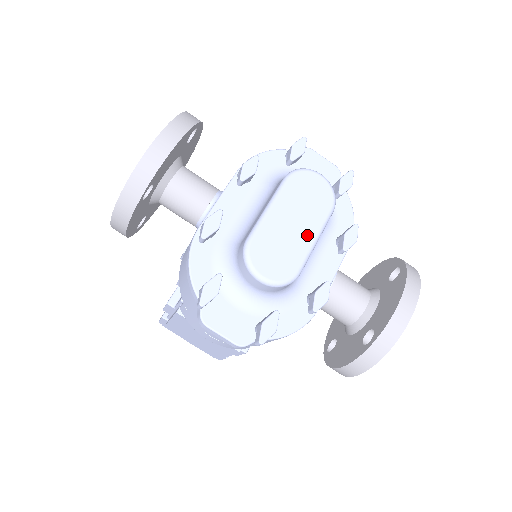
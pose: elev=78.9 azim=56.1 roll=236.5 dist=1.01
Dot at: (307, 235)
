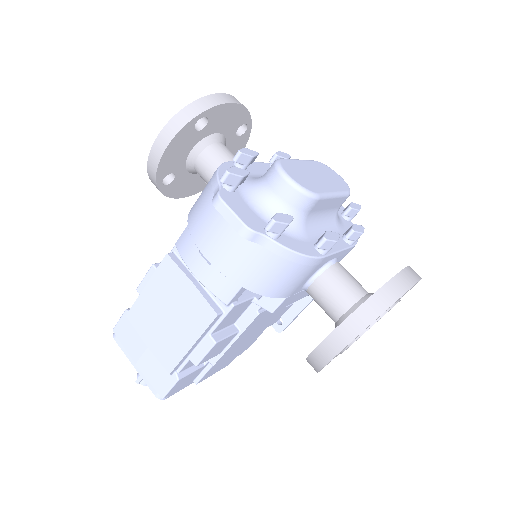
Dot at: (327, 186)
